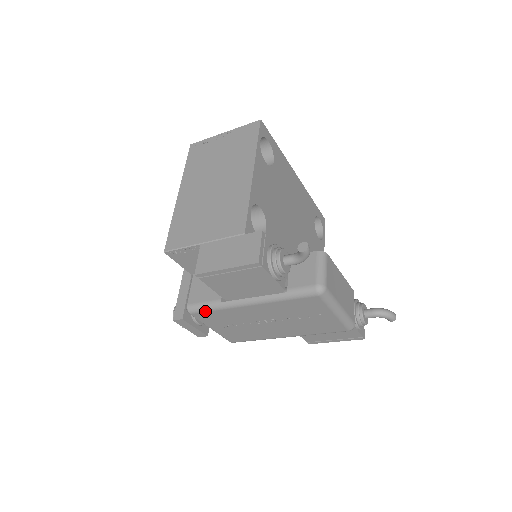
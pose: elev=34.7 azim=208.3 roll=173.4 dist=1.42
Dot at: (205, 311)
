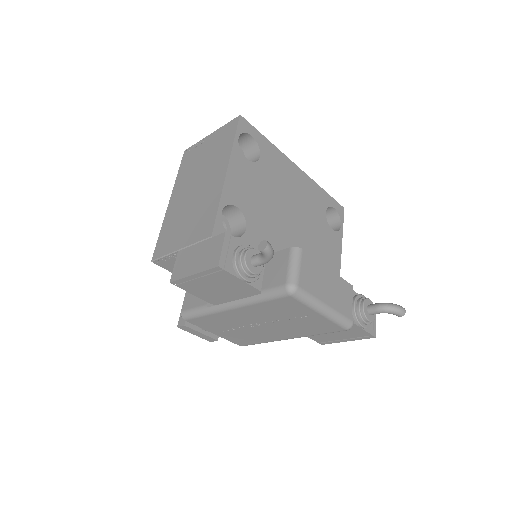
Dot at: (196, 317)
